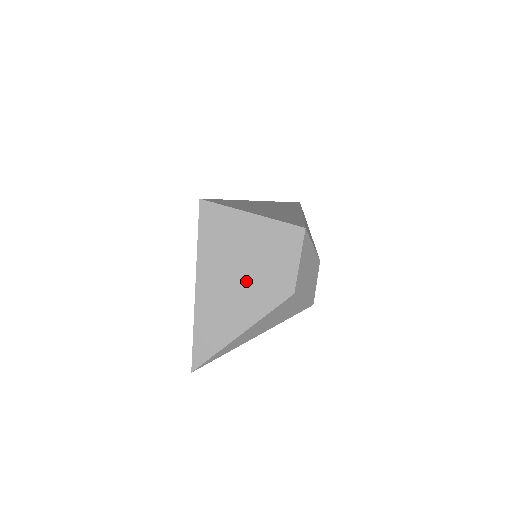
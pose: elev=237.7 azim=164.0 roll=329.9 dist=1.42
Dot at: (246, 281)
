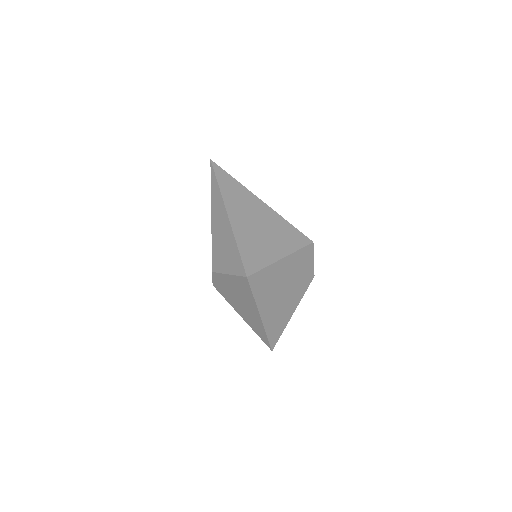
Dot at: (288, 292)
